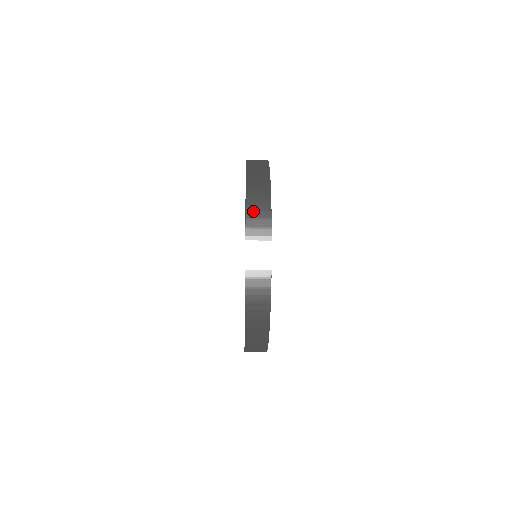
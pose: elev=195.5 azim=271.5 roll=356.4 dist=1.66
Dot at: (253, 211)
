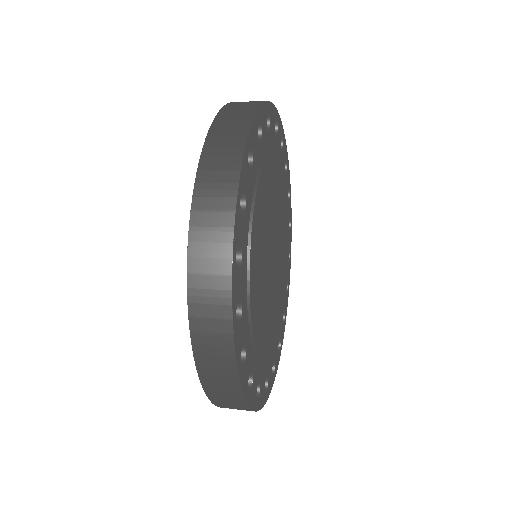
Dot at: (203, 344)
